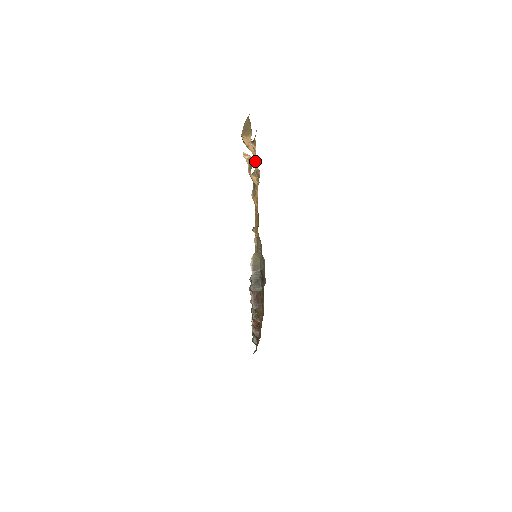
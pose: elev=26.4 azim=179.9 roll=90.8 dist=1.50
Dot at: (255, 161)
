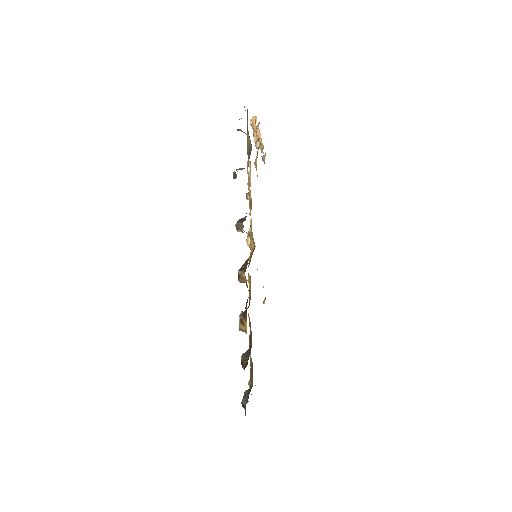
Dot at: (261, 142)
